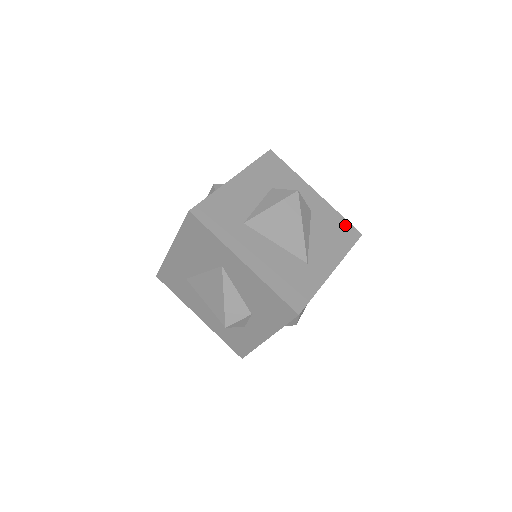
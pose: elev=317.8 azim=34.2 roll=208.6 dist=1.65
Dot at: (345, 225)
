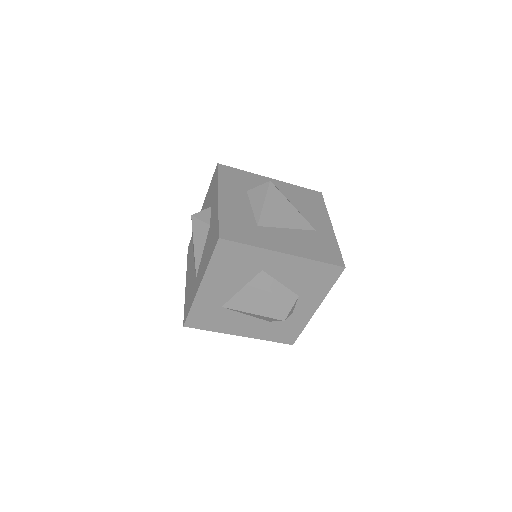
Dot at: (308, 192)
